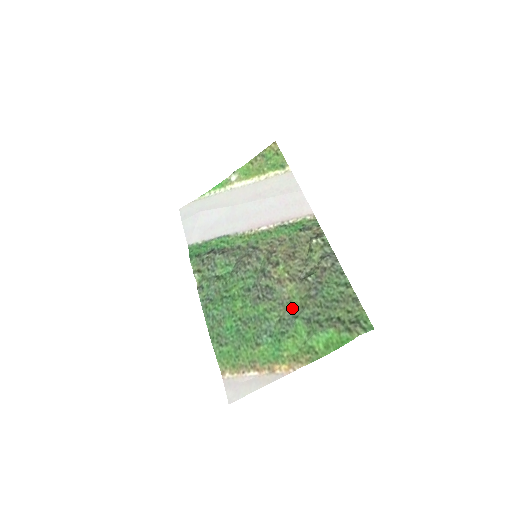
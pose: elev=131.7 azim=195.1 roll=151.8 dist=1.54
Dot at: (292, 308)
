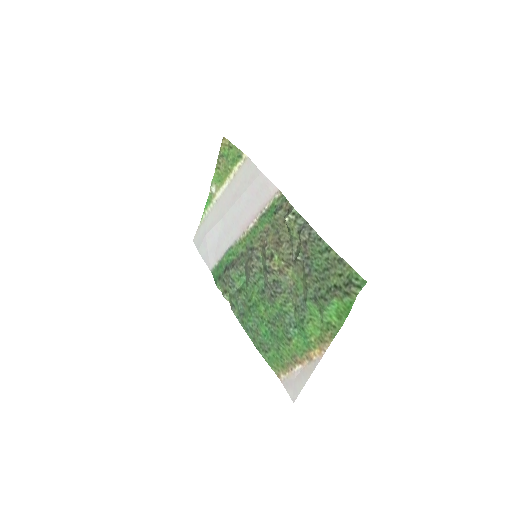
Dot at: (299, 293)
